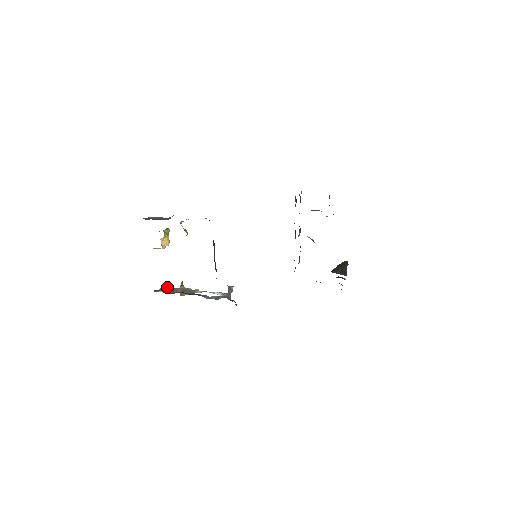
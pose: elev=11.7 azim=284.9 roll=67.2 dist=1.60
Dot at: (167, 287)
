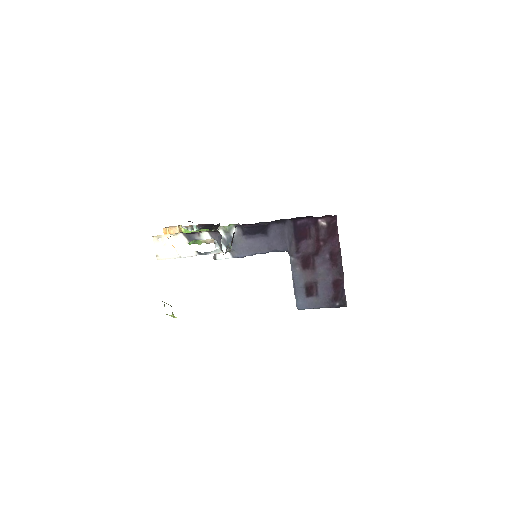
Dot at: (162, 256)
